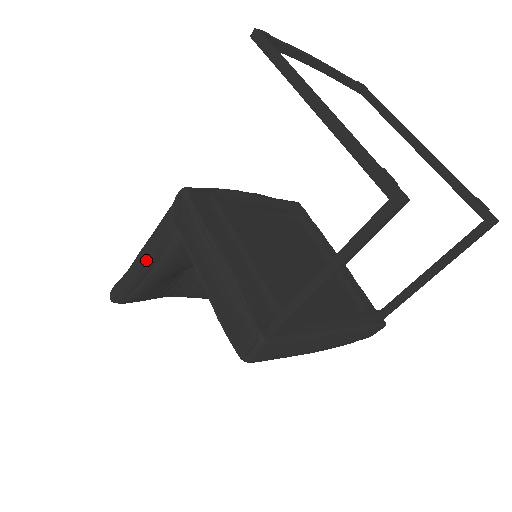
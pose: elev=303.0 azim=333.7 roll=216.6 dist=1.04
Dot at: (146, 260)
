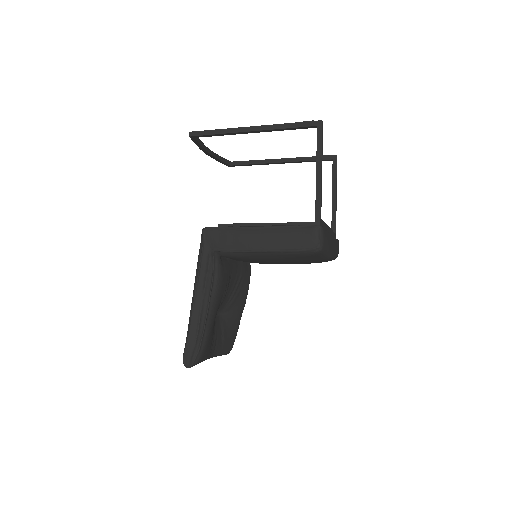
Dot at: (202, 302)
